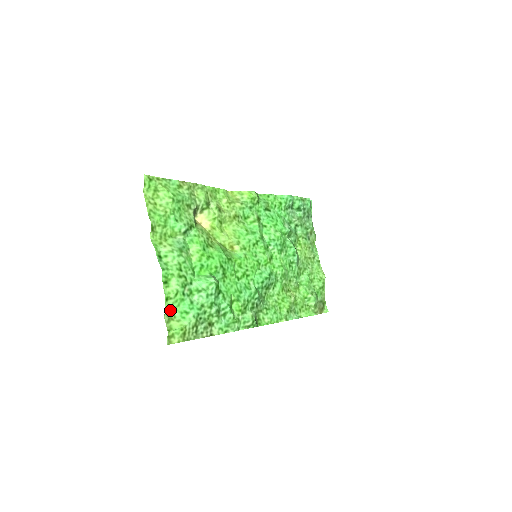
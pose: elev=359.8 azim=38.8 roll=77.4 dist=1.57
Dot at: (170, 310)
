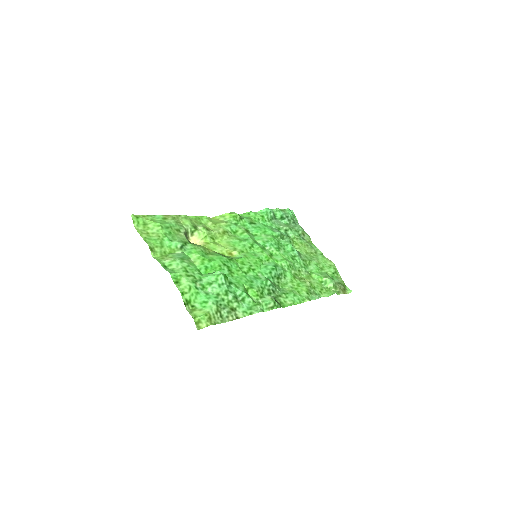
Dot at: (189, 303)
